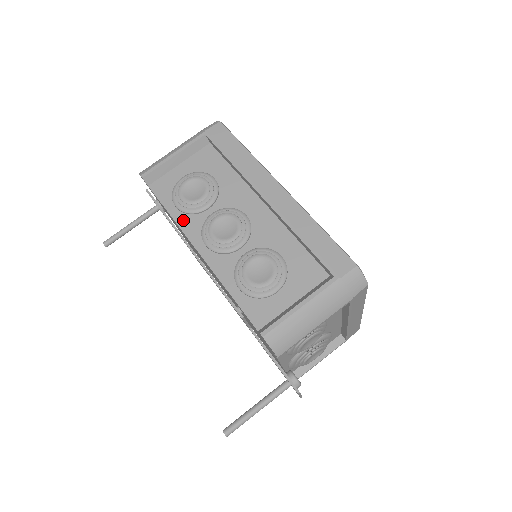
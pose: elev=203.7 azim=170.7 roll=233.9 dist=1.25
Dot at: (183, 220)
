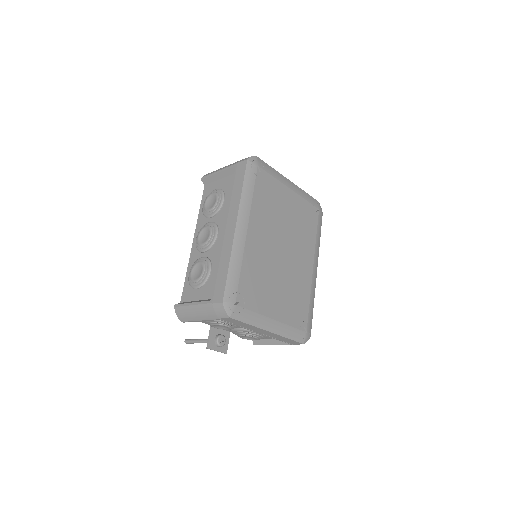
Dot at: (200, 217)
